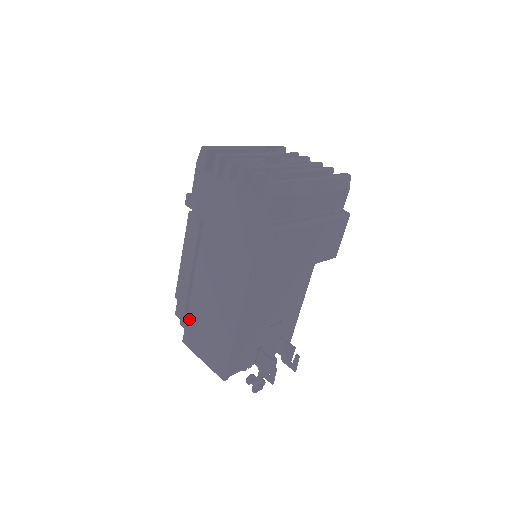
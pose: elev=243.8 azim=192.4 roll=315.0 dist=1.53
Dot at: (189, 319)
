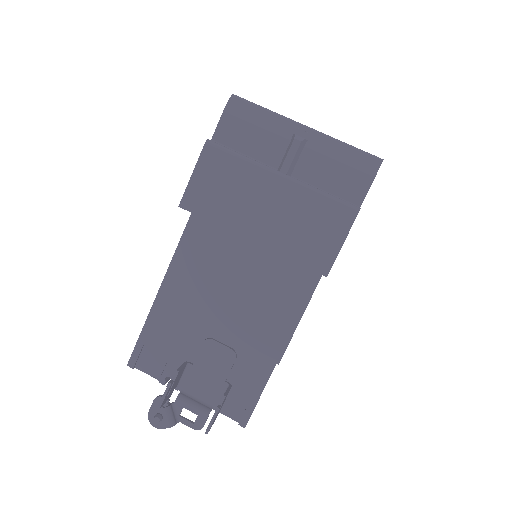
Dot at: occluded
